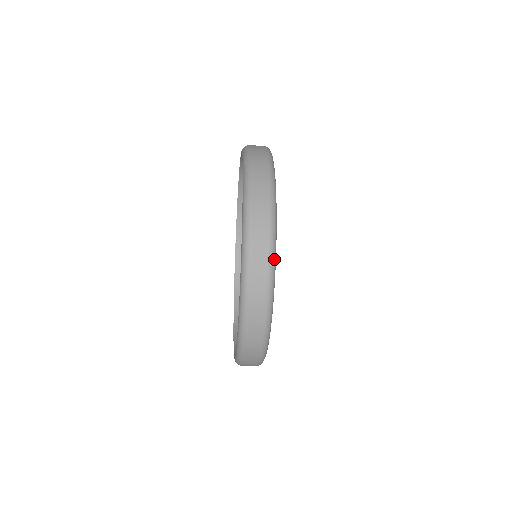
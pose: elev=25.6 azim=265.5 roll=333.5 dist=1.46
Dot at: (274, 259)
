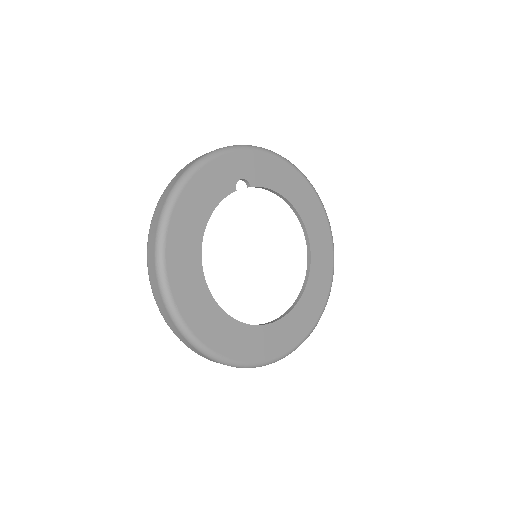
Dot at: (166, 294)
